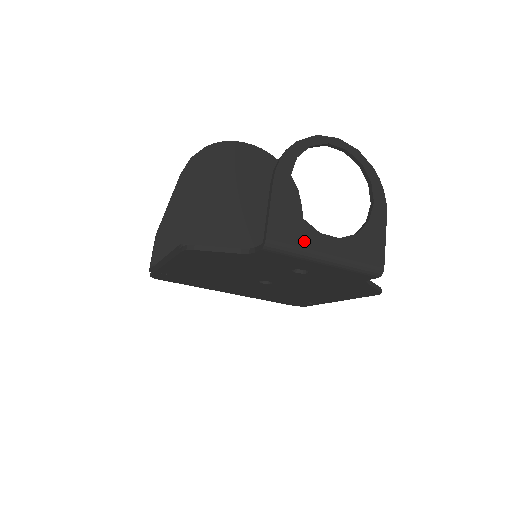
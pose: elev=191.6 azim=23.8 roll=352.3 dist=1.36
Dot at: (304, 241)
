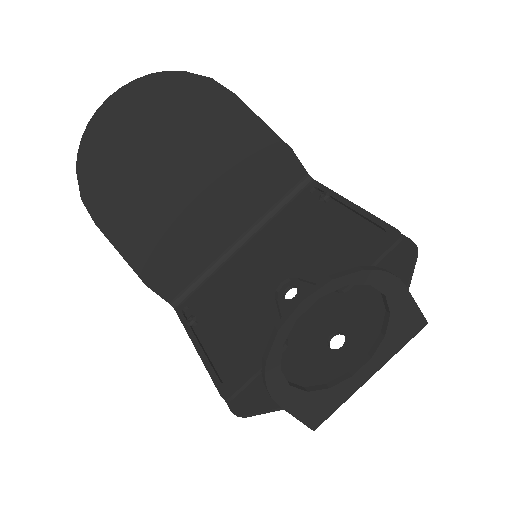
Dot at: (343, 396)
